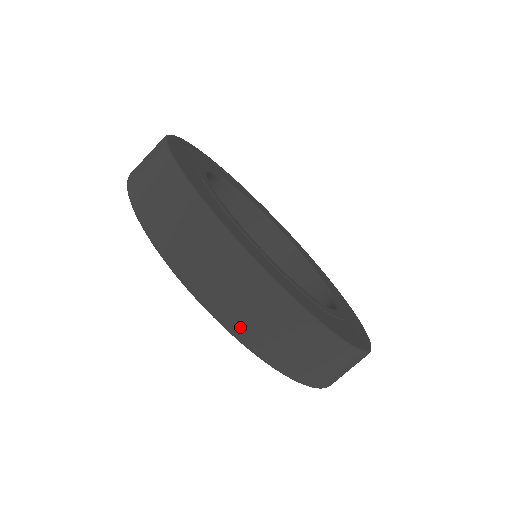
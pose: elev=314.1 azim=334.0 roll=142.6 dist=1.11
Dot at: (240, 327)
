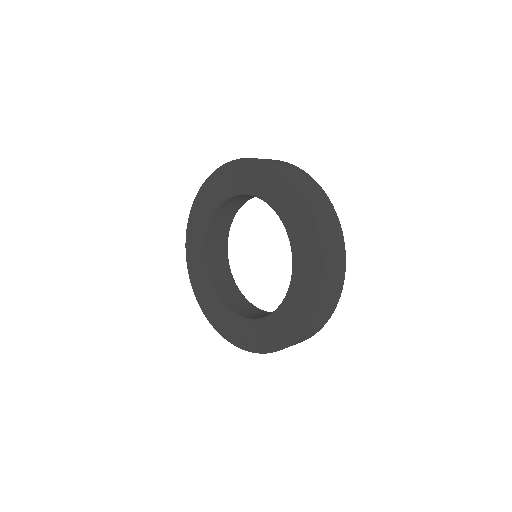
Dot at: (321, 223)
